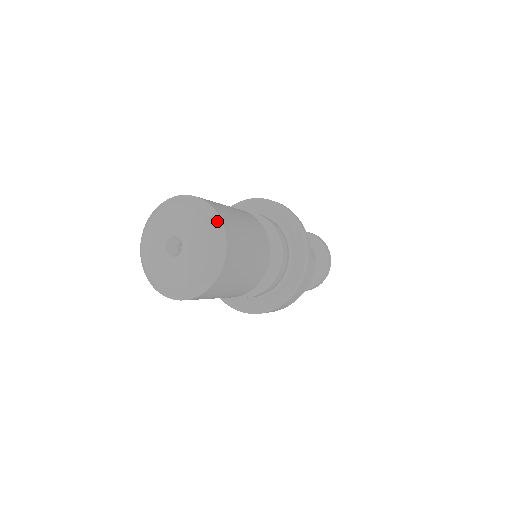
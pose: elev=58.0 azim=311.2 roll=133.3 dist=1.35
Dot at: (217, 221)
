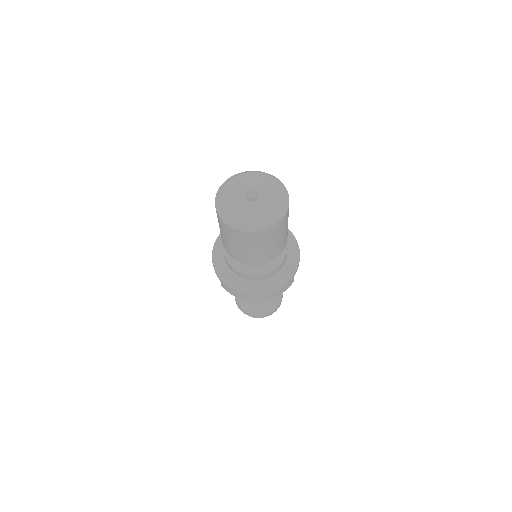
Dot at: (287, 199)
